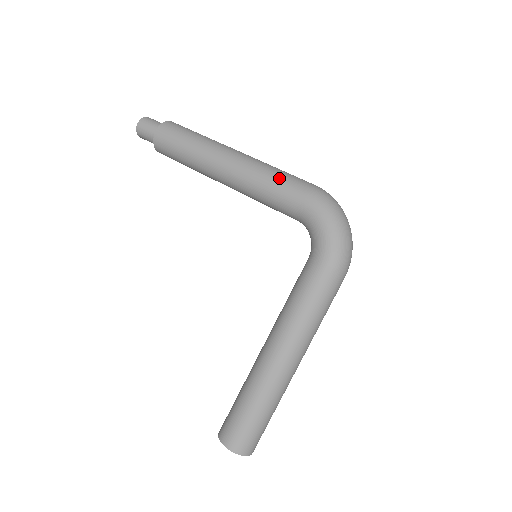
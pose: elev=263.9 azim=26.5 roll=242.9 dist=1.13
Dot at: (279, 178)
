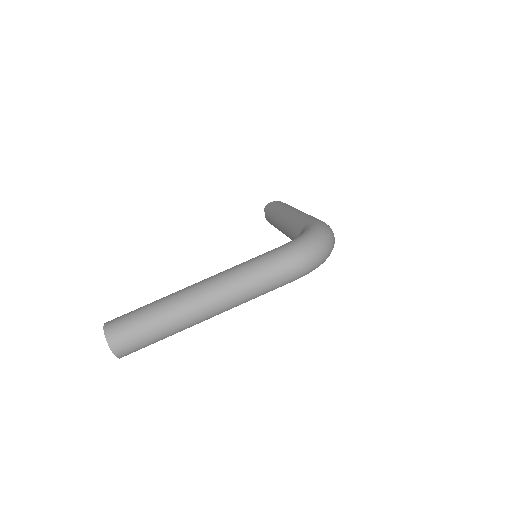
Dot at: (310, 216)
